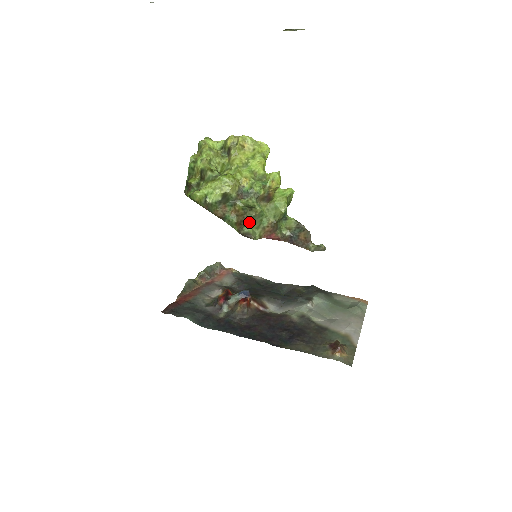
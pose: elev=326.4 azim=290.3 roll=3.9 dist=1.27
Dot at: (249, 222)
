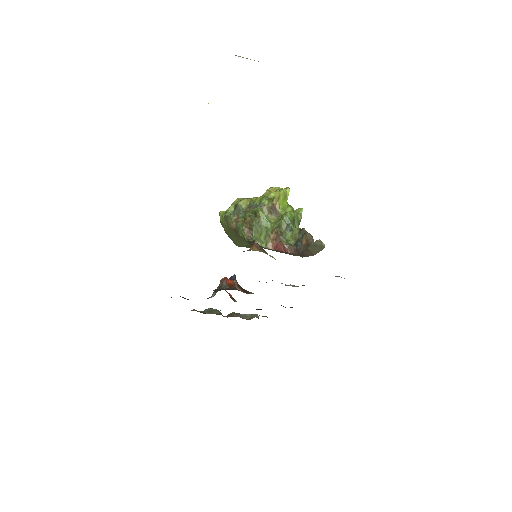
Dot at: (257, 231)
